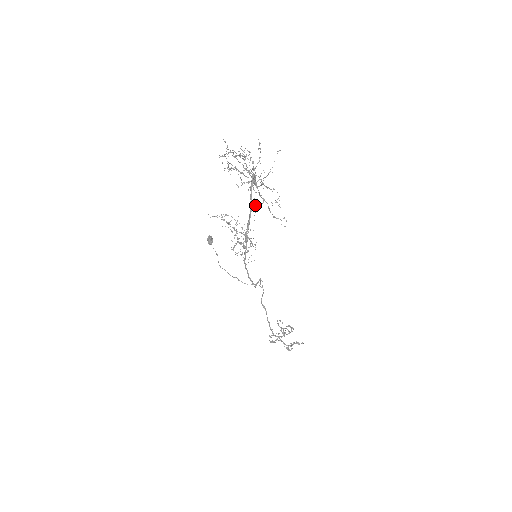
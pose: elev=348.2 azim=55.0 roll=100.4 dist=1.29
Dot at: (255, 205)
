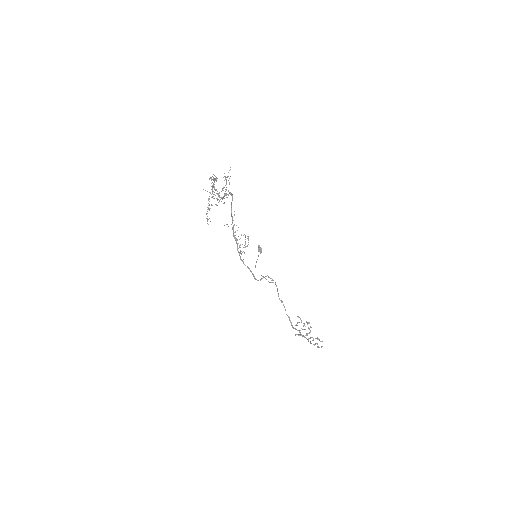
Dot at: (234, 215)
